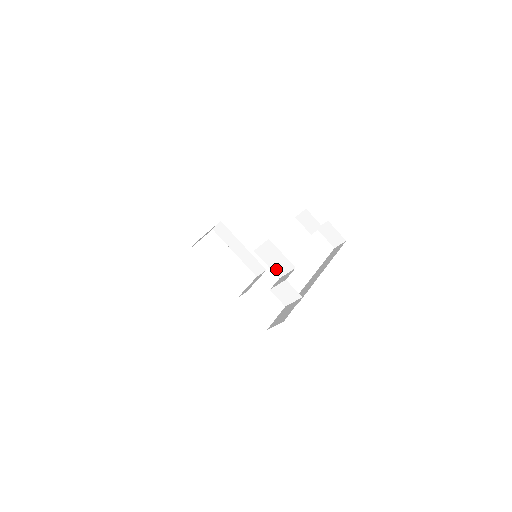
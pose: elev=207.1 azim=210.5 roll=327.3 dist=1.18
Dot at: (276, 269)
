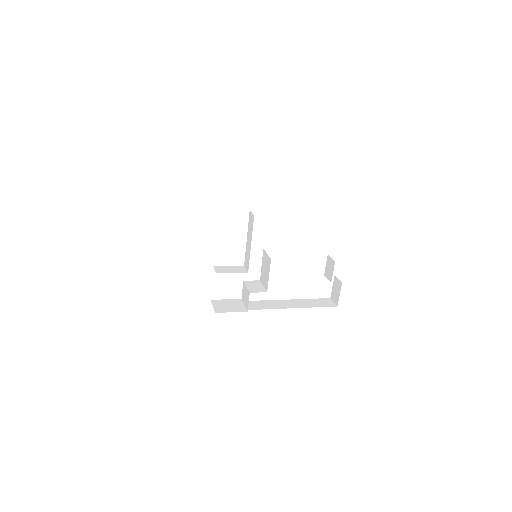
Dot at: (262, 275)
